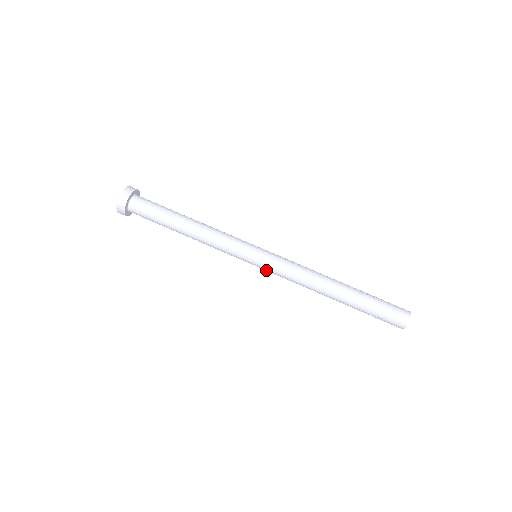
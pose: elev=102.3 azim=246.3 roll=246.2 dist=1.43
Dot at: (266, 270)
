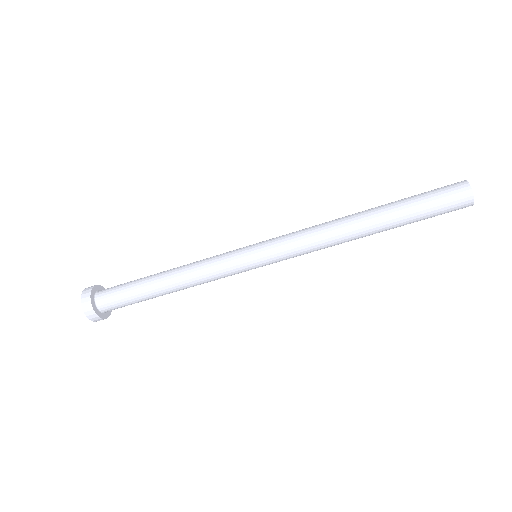
Dot at: occluded
